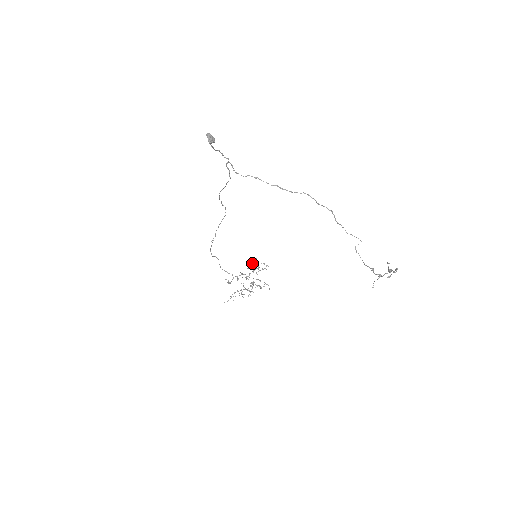
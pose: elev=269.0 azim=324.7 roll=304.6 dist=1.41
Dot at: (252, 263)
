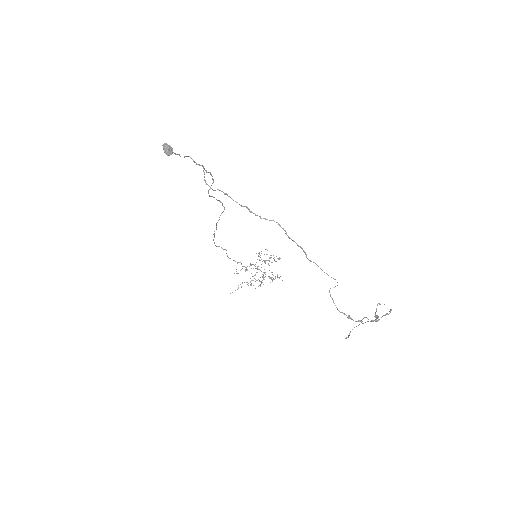
Dot at: occluded
